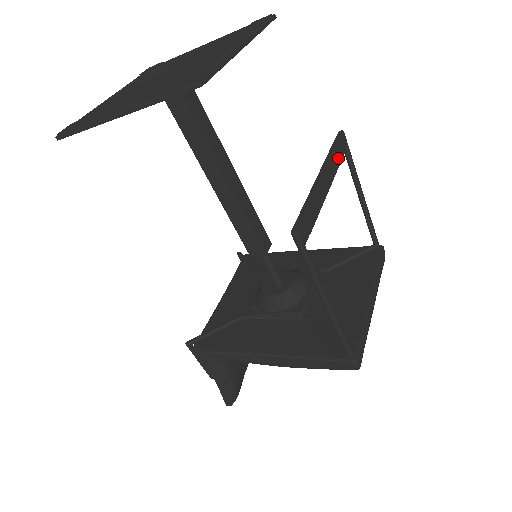
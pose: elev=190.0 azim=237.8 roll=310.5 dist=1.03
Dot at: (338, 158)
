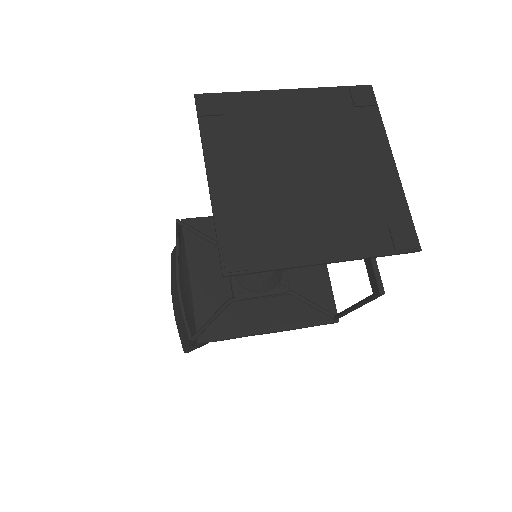
Dot at: occluded
